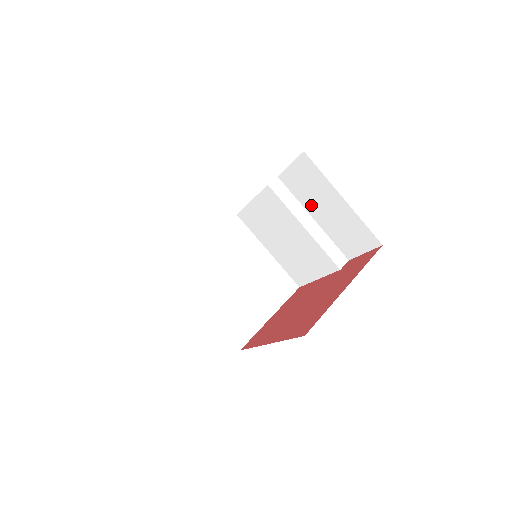
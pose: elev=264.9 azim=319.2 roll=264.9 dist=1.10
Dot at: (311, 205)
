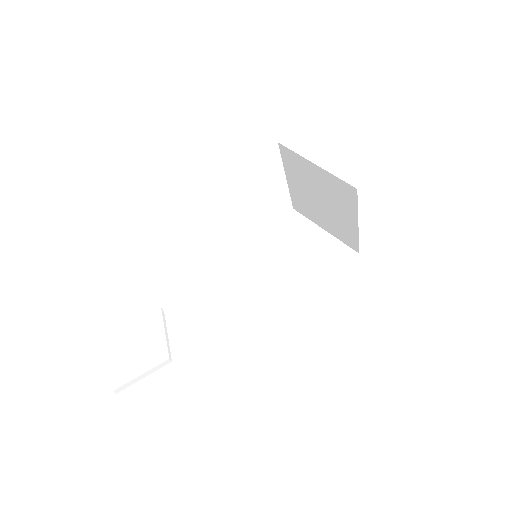
Dot at: (295, 246)
